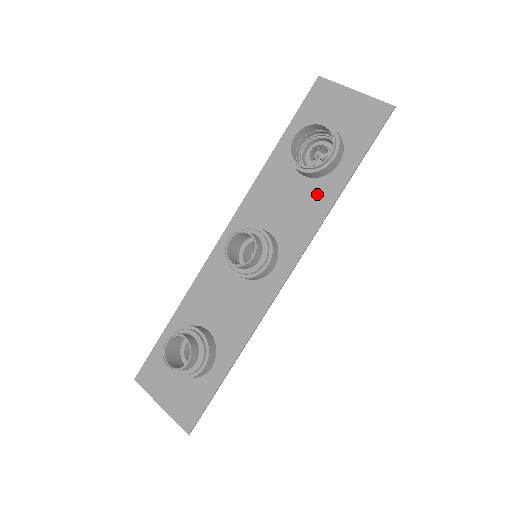
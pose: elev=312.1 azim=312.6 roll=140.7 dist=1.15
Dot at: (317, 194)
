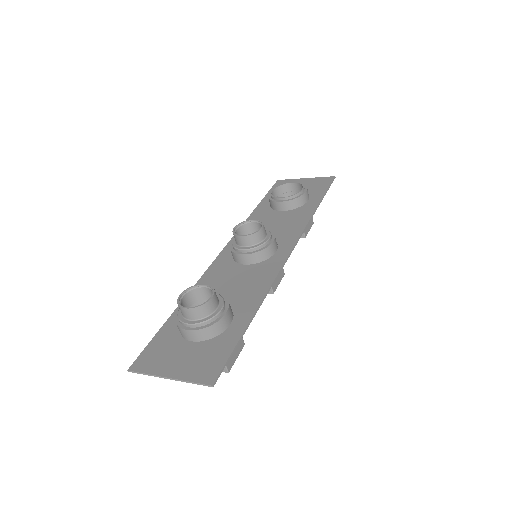
Dot at: (298, 214)
